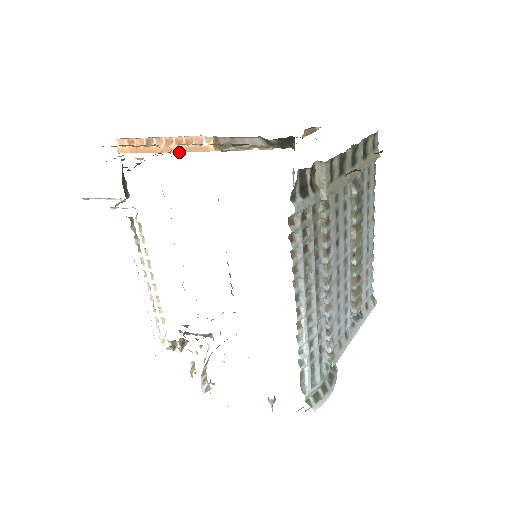
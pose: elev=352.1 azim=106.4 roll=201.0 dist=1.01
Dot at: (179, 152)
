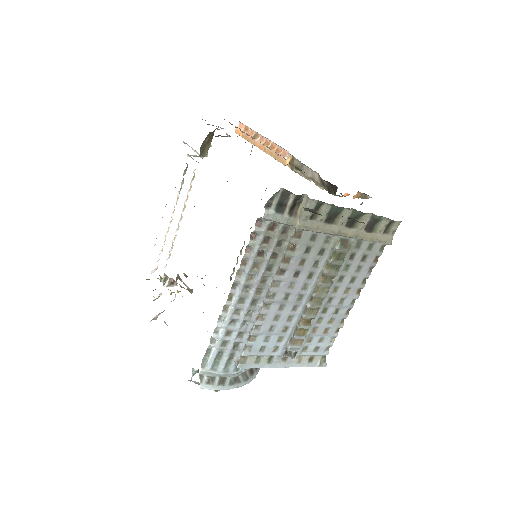
Dot at: (268, 154)
